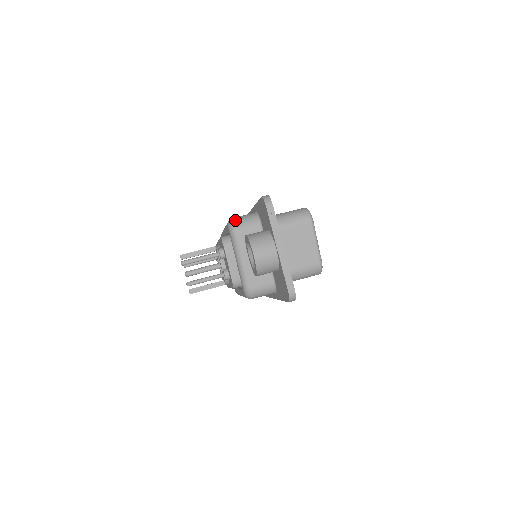
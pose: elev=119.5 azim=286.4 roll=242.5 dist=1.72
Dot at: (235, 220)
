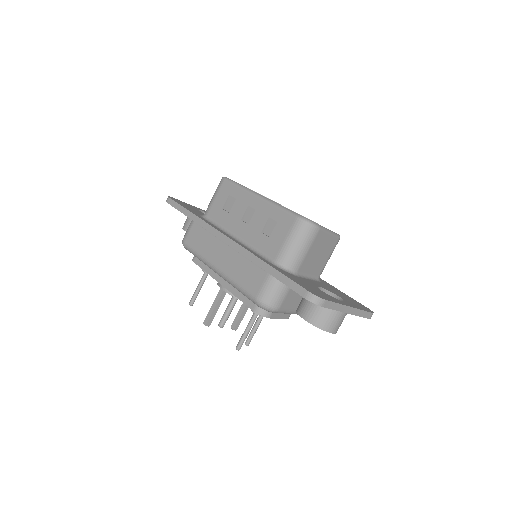
Dot at: (266, 303)
